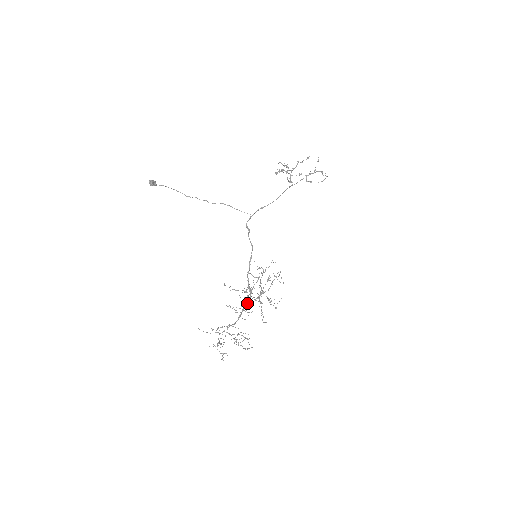
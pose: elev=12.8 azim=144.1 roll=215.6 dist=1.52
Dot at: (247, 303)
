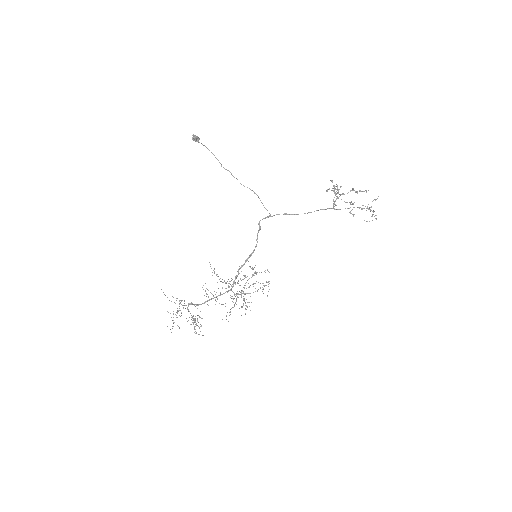
Dot at: occluded
